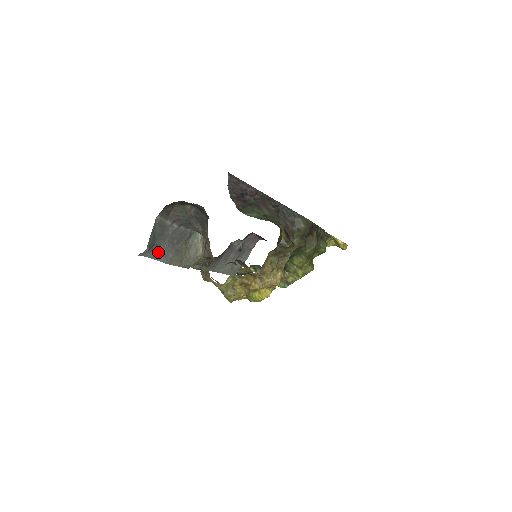
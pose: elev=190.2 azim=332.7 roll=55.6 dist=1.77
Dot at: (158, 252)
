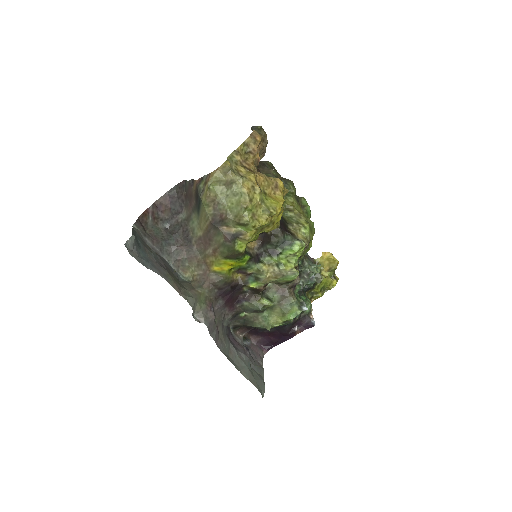
Dot at: (147, 262)
